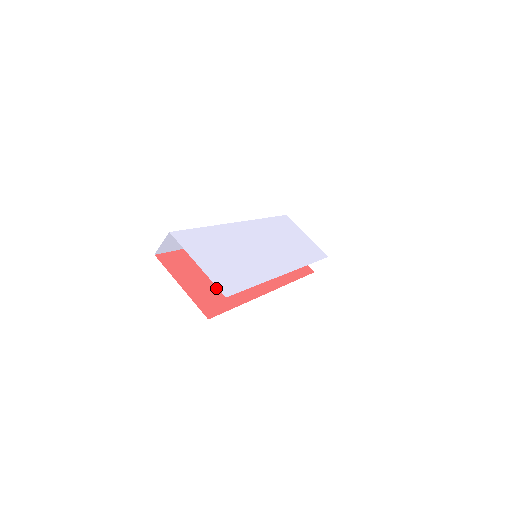
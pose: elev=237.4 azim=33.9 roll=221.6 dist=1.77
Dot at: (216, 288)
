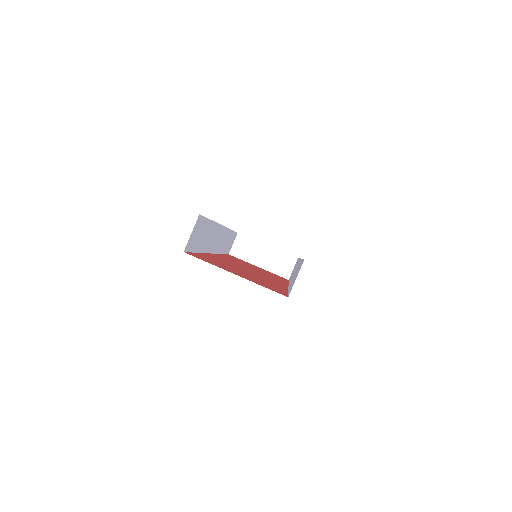
Dot at: (257, 279)
